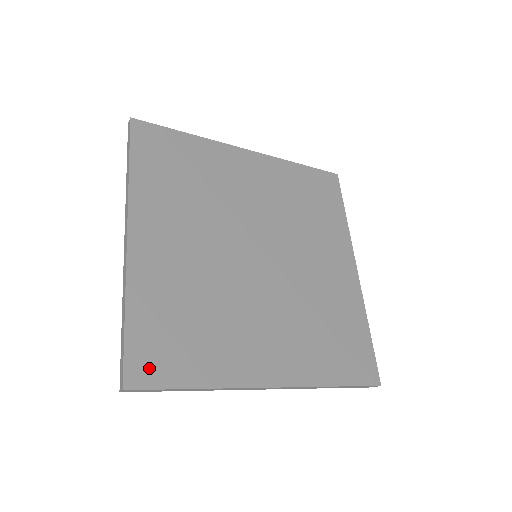
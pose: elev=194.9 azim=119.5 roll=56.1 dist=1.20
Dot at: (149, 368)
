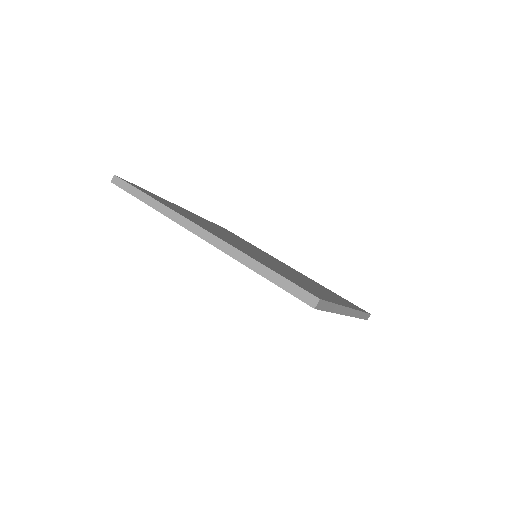
Dot at: (310, 291)
